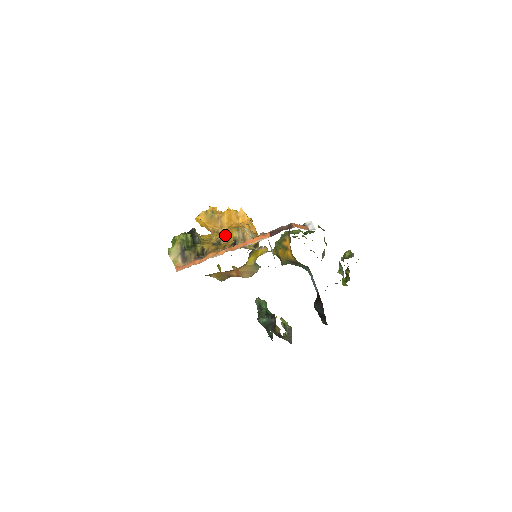
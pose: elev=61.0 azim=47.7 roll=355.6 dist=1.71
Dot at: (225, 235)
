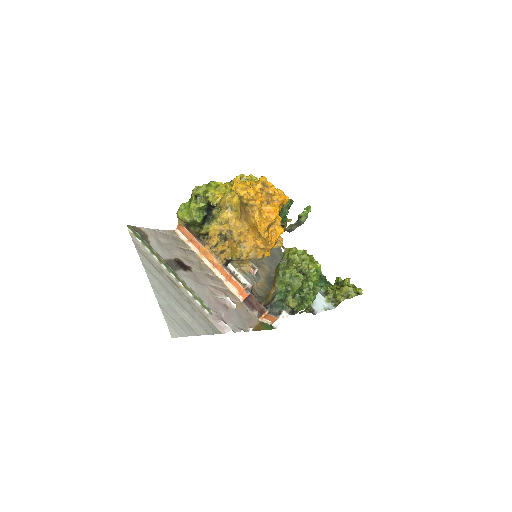
Dot at: (232, 242)
